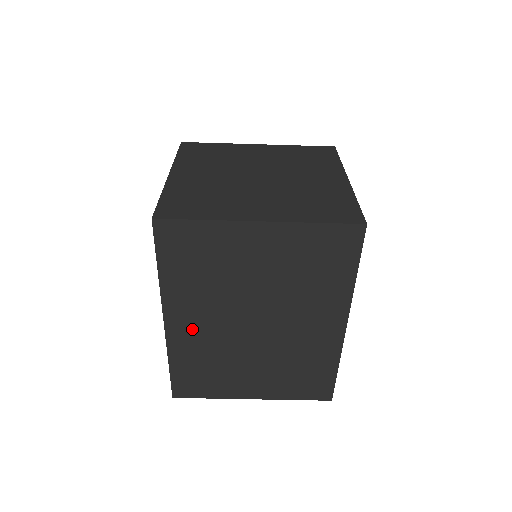
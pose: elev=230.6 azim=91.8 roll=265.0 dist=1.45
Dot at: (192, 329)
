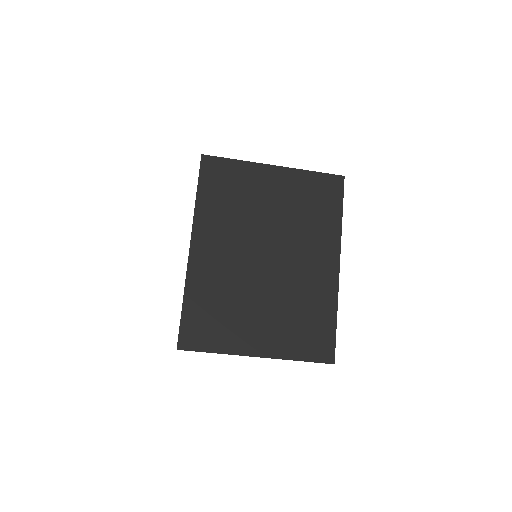
Dot at: (212, 258)
